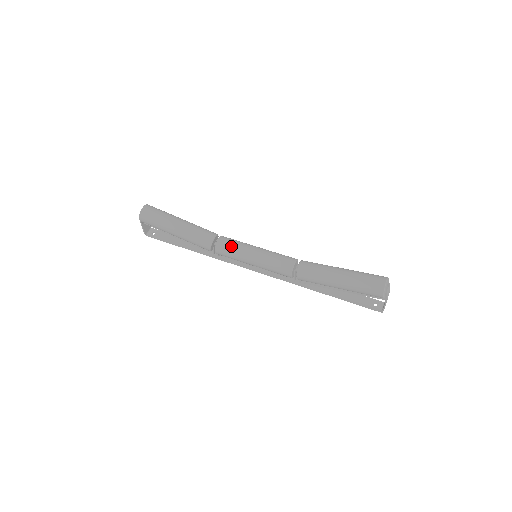
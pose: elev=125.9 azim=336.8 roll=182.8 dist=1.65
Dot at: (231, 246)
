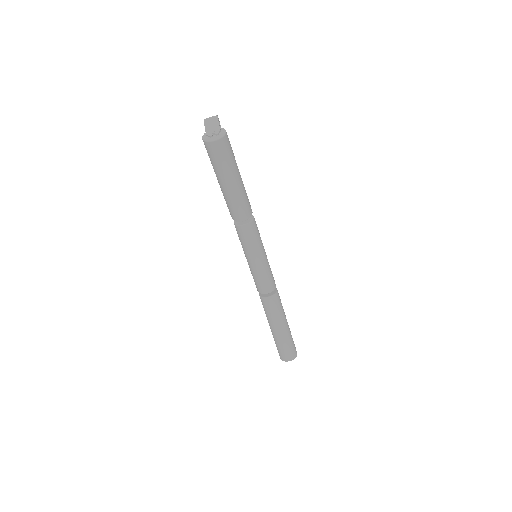
Dot at: (246, 240)
